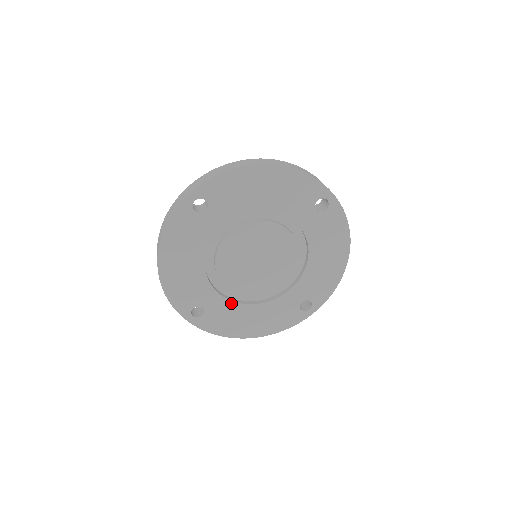
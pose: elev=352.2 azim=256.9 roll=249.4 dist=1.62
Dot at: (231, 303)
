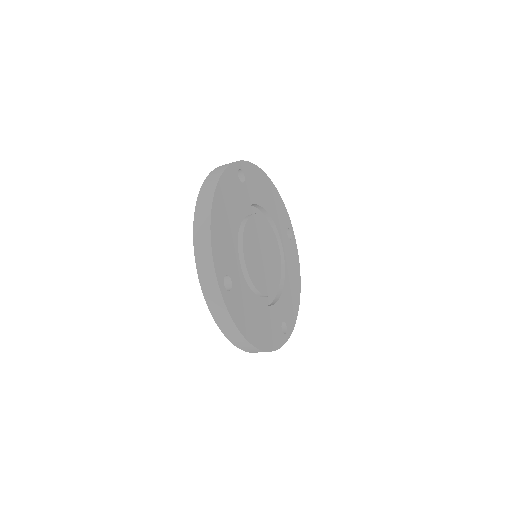
Dot at: (247, 290)
